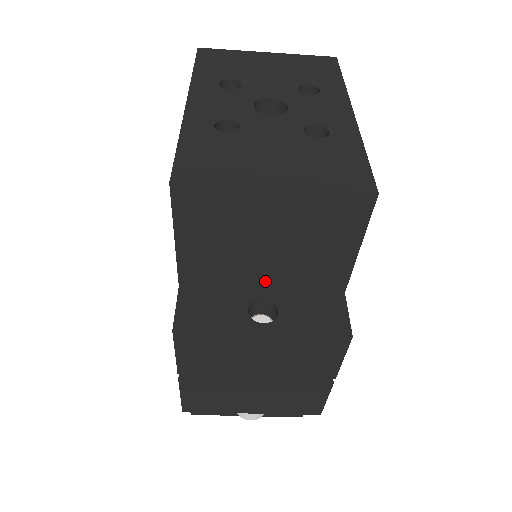
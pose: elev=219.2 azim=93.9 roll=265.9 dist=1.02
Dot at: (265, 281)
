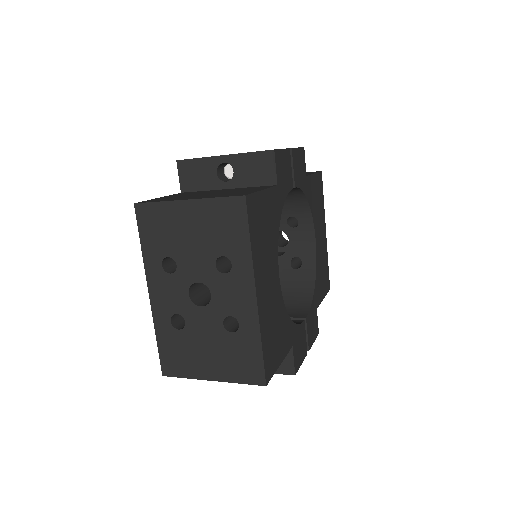
Dot at: occluded
